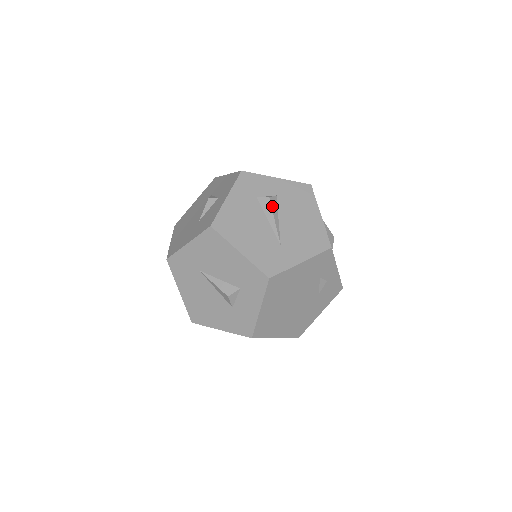
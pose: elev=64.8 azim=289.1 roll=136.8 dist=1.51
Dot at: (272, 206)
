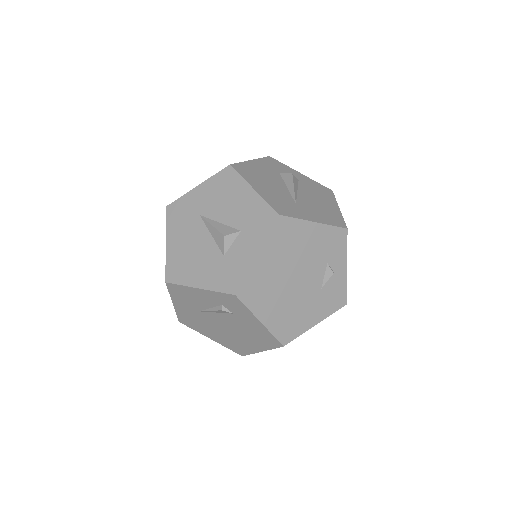
Dot at: (293, 180)
